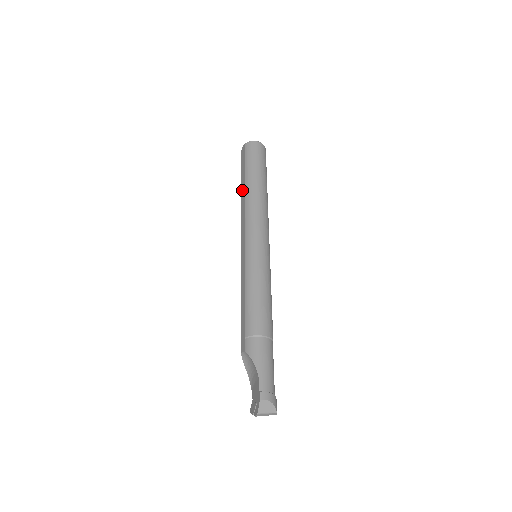
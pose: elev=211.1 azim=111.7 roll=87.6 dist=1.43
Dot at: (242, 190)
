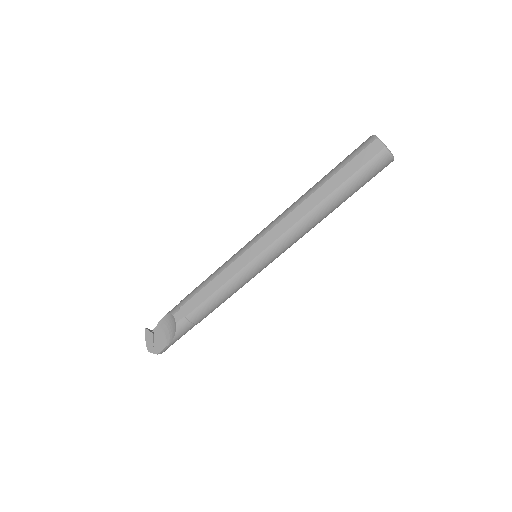
Dot at: (319, 194)
